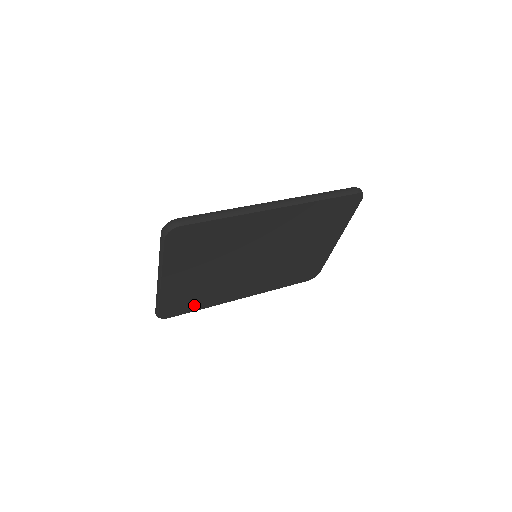
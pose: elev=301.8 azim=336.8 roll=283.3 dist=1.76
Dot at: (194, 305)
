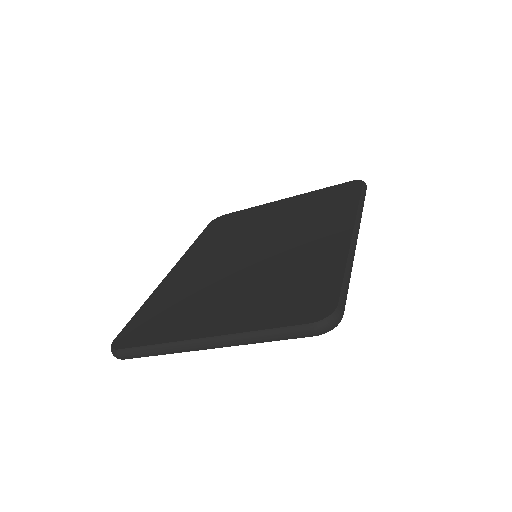
Dot at: occluded
